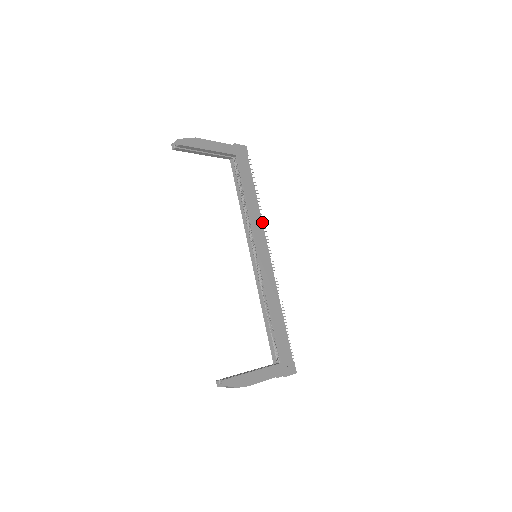
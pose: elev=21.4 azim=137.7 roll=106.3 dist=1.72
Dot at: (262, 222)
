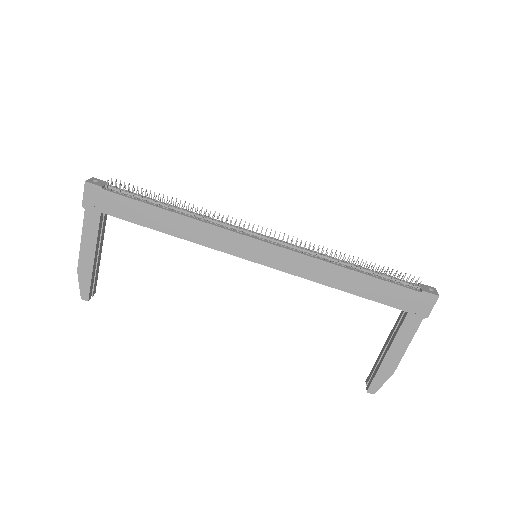
Dot at: (210, 224)
